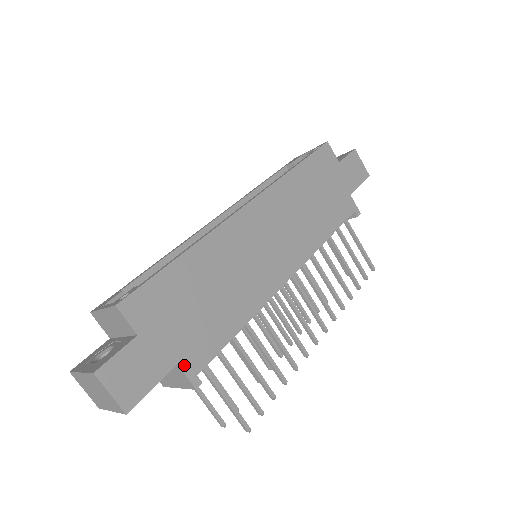
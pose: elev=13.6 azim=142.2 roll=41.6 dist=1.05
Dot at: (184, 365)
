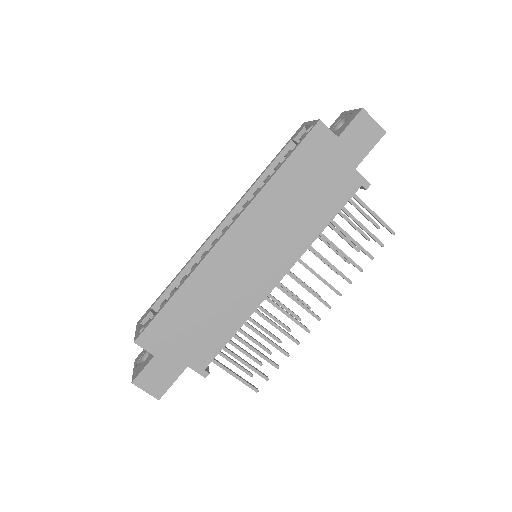
Dot at: (193, 366)
